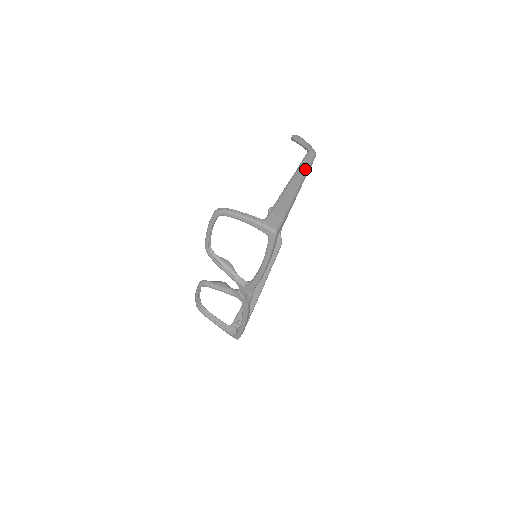
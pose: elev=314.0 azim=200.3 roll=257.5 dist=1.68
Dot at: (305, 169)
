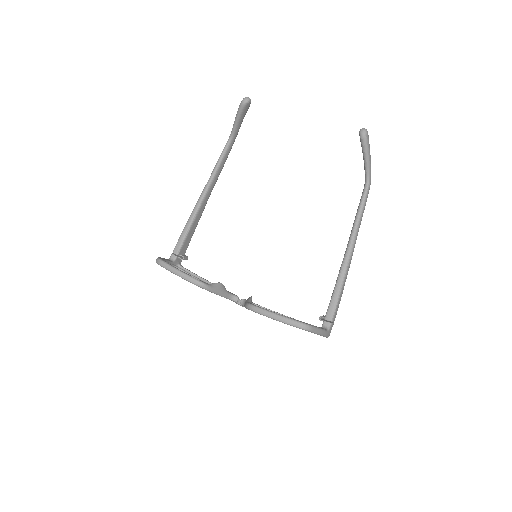
Dot at: occluded
